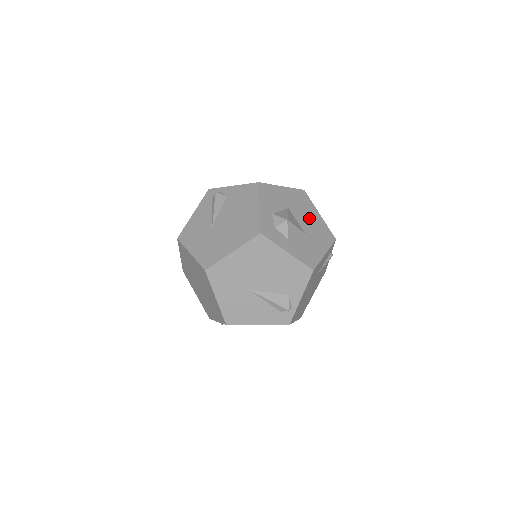
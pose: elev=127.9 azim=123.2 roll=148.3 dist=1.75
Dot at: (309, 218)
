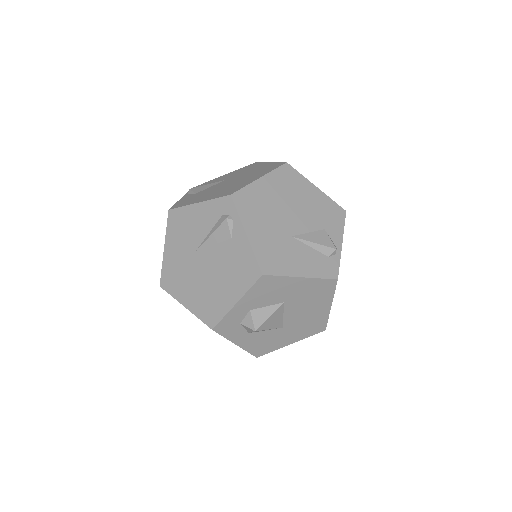
Dot at: (307, 311)
